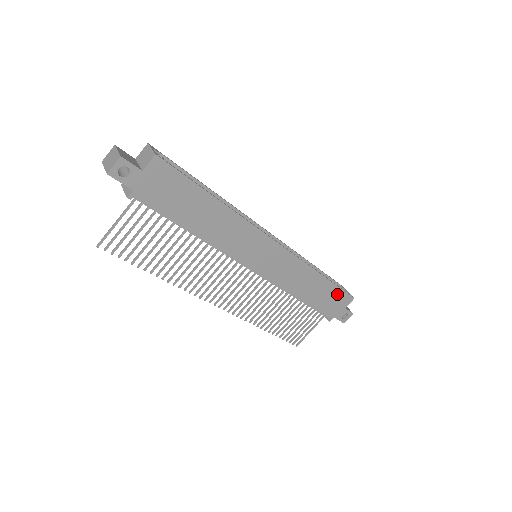
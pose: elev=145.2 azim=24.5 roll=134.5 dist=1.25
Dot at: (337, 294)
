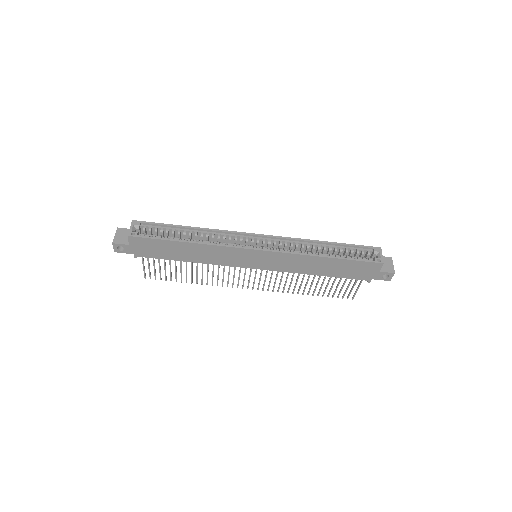
Dot at: (358, 265)
